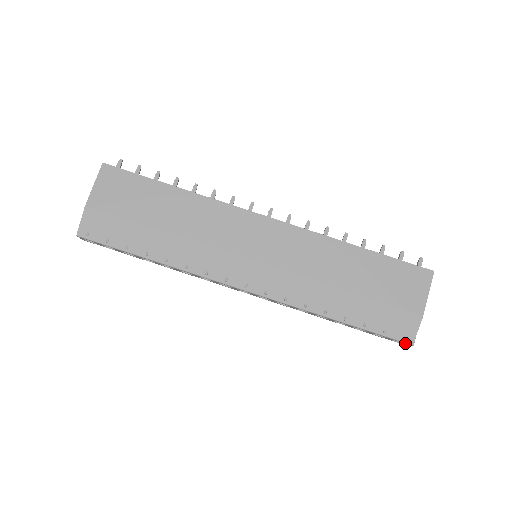
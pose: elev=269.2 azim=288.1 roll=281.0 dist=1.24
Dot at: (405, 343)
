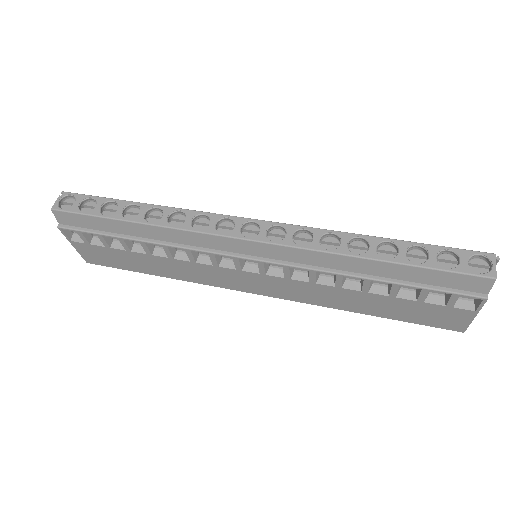
Dot at: (484, 253)
